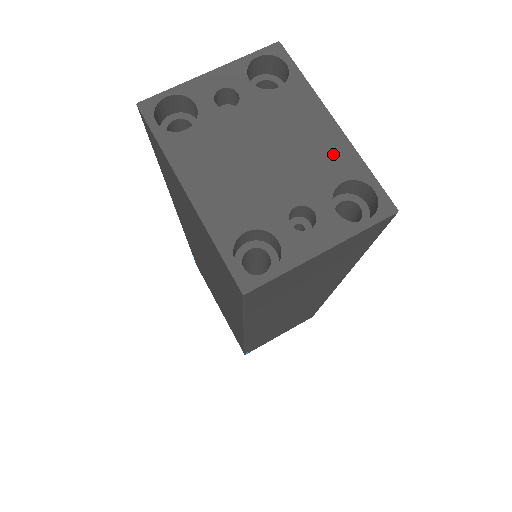
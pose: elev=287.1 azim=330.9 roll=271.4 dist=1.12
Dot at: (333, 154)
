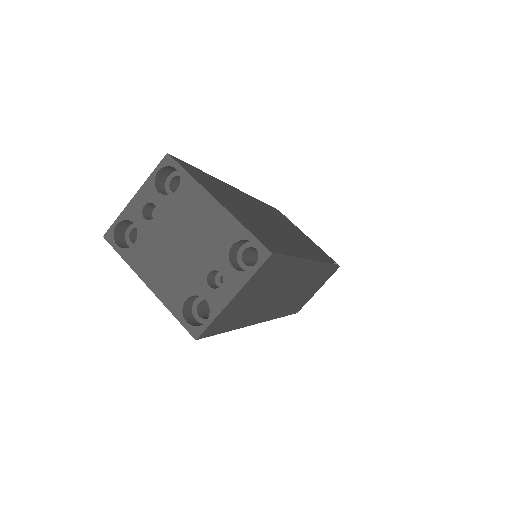
Dot at: (222, 227)
